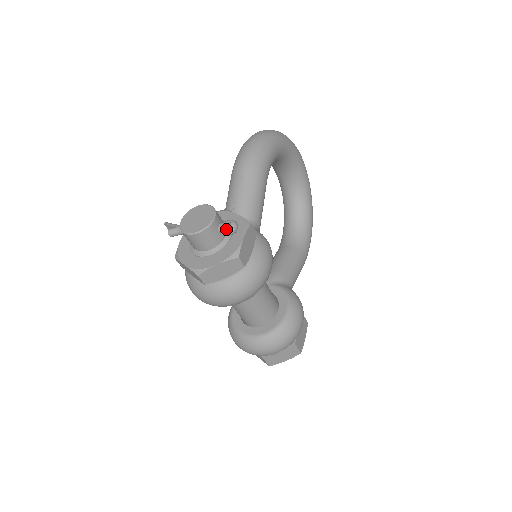
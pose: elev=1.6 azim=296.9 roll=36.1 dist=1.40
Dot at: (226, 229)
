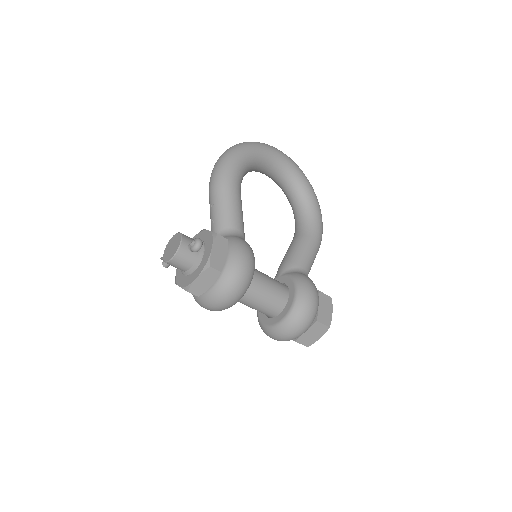
Dot at: (192, 247)
